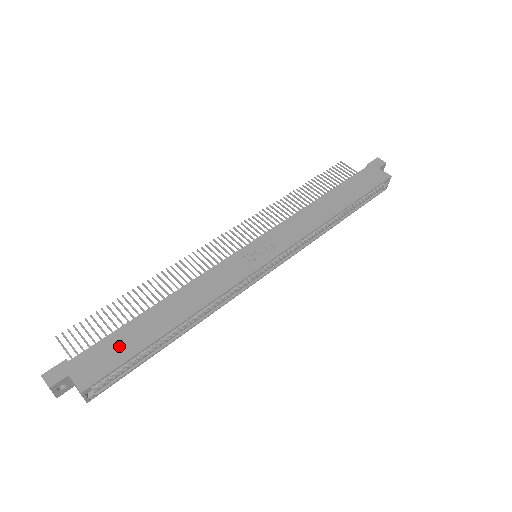
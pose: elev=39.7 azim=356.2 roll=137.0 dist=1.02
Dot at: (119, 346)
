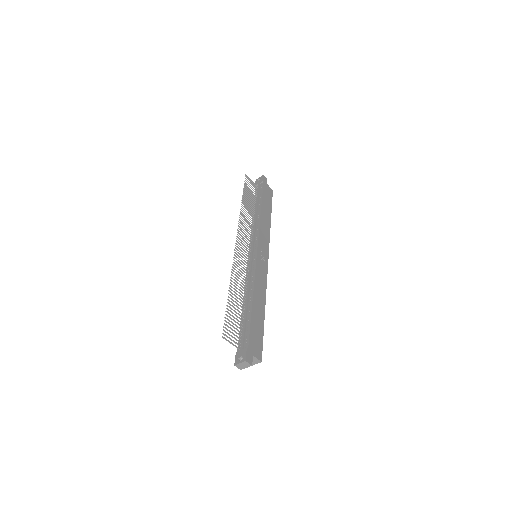
Dot at: (257, 331)
